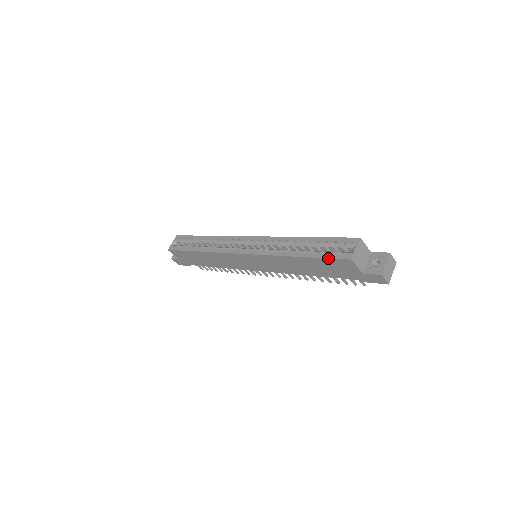
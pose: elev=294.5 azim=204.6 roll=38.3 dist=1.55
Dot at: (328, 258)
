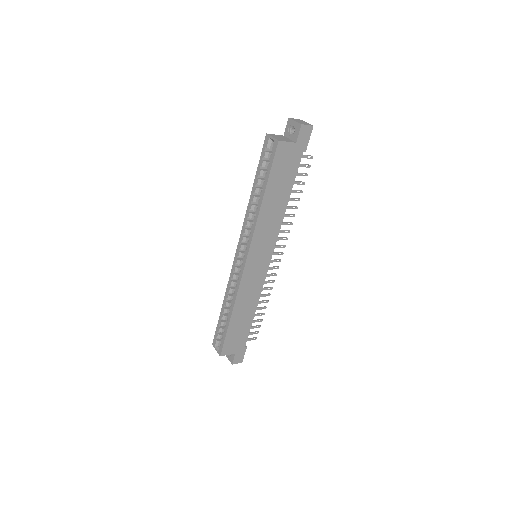
Dot at: (272, 164)
